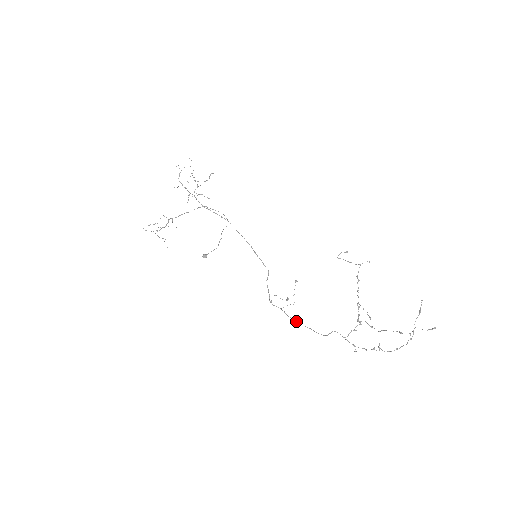
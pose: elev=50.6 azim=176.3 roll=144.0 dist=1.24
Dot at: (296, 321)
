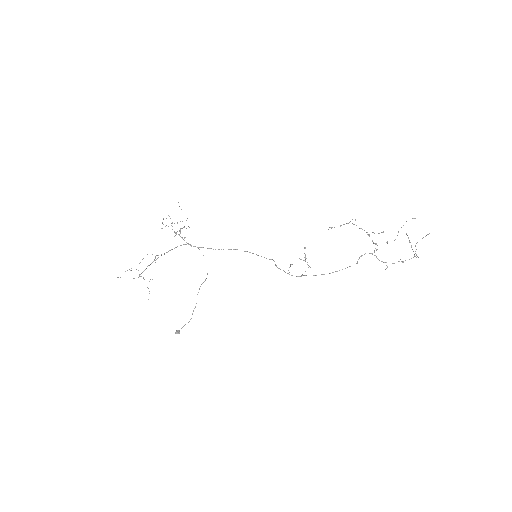
Dot at: (321, 274)
